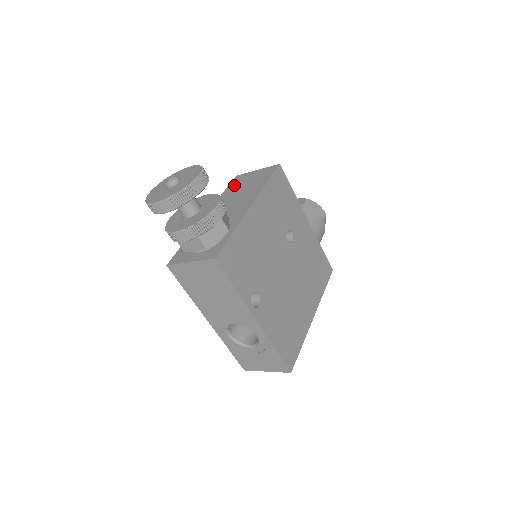
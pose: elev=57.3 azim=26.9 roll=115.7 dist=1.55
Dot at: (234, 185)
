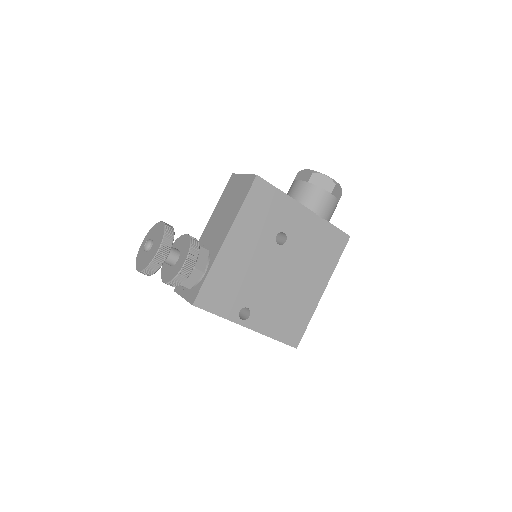
Dot at: (227, 192)
